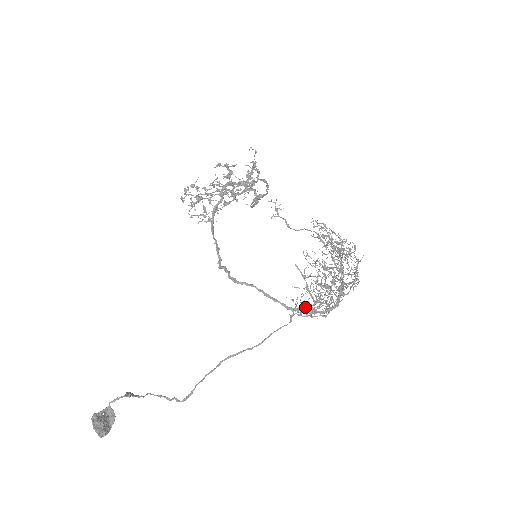
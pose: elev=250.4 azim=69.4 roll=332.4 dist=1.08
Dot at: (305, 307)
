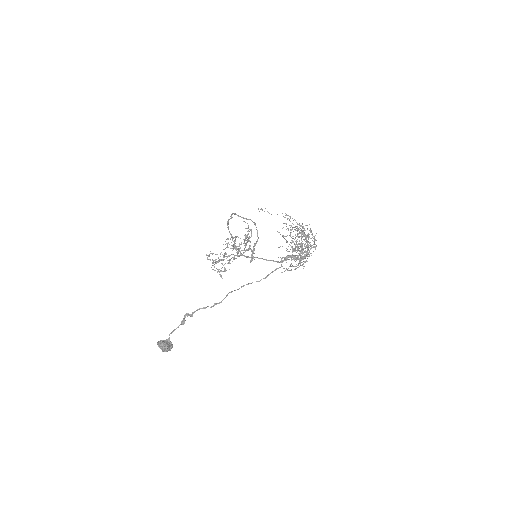
Dot at: (290, 266)
